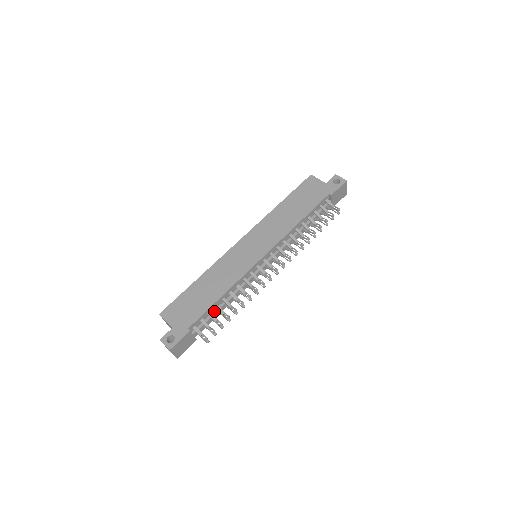
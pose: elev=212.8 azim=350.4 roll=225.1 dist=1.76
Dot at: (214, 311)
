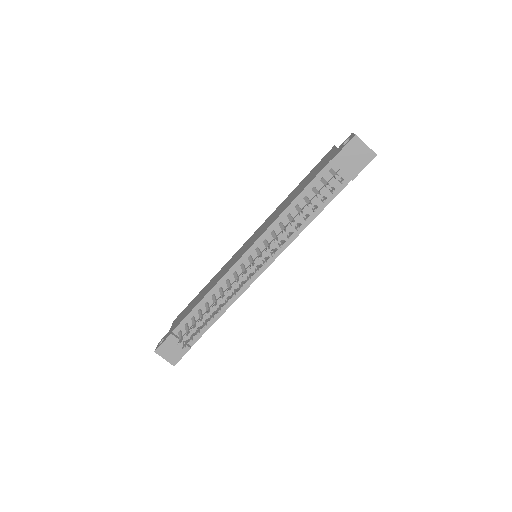
Dot at: occluded
